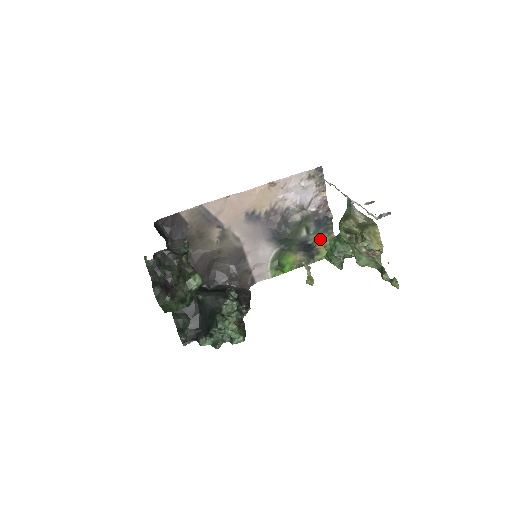
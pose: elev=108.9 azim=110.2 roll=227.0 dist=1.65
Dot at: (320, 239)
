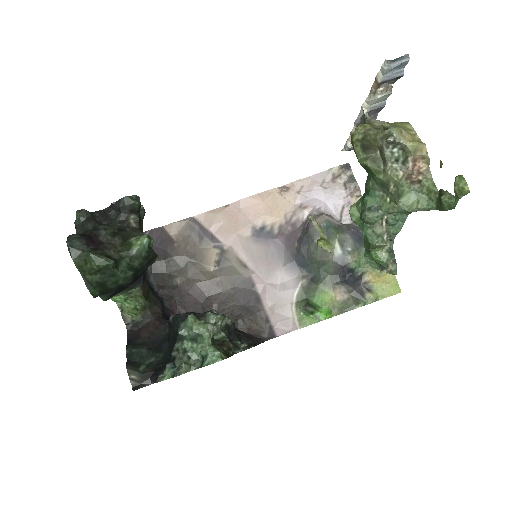
Dot at: (366, 263)
